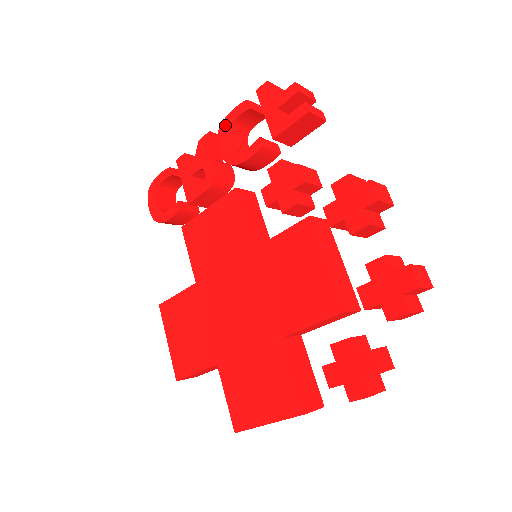
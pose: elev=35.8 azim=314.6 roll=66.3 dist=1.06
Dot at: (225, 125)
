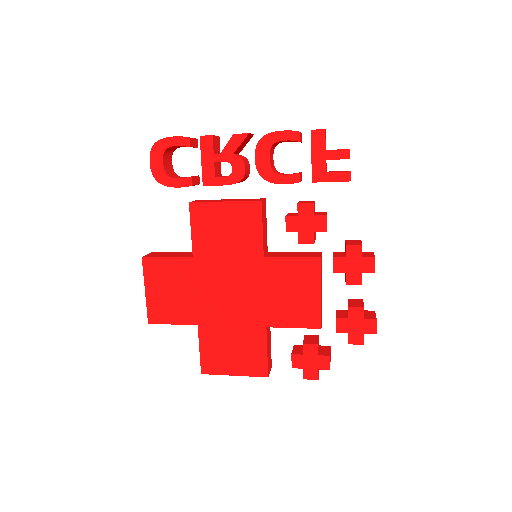
Dot at: (269, 139)
